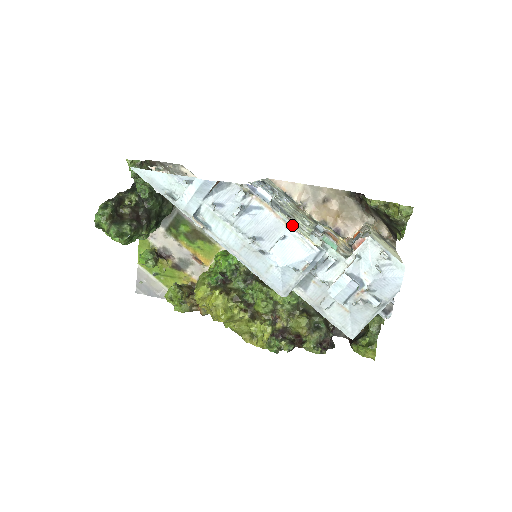
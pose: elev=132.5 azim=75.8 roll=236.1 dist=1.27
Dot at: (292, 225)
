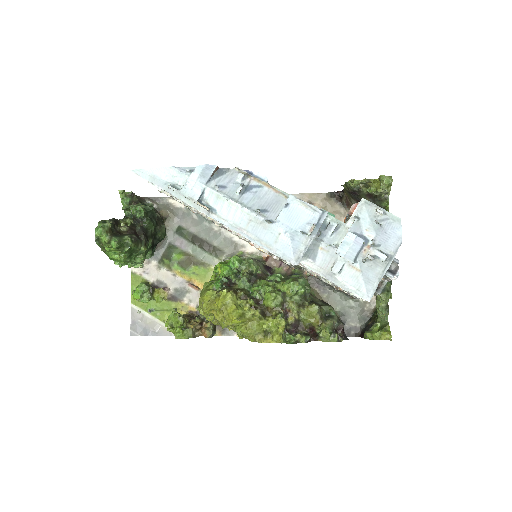
Dot at: occluded
